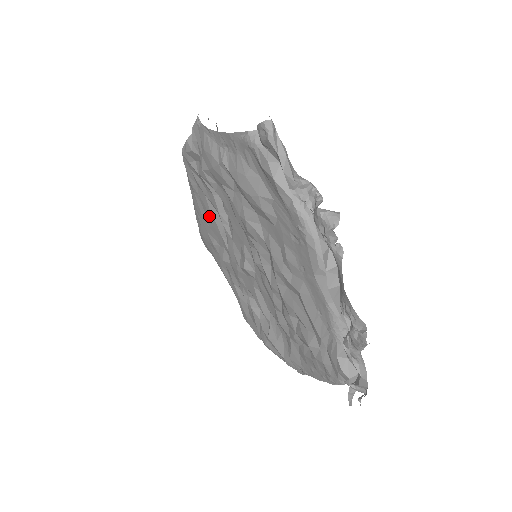
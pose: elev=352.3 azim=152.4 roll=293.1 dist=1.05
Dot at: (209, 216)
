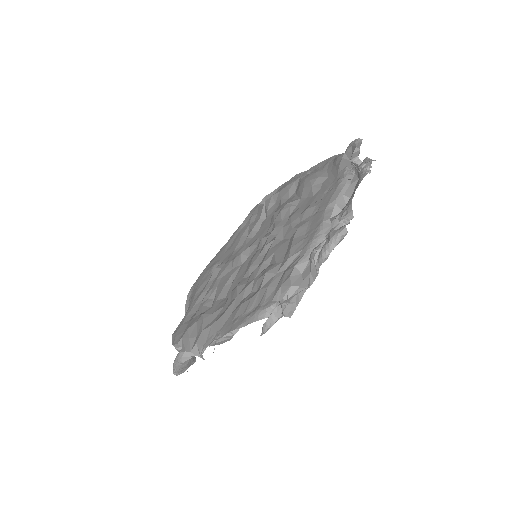
Dot at: (235, 241)
